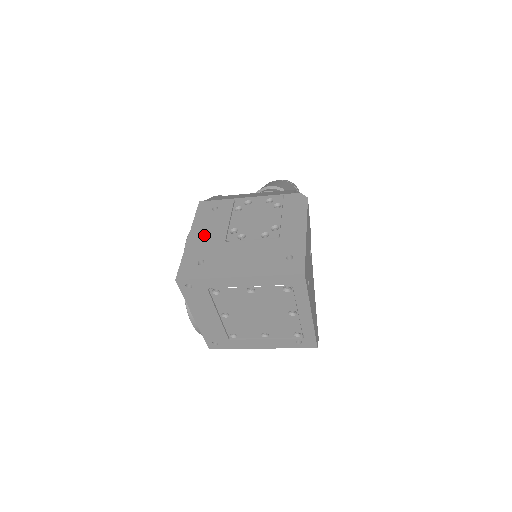
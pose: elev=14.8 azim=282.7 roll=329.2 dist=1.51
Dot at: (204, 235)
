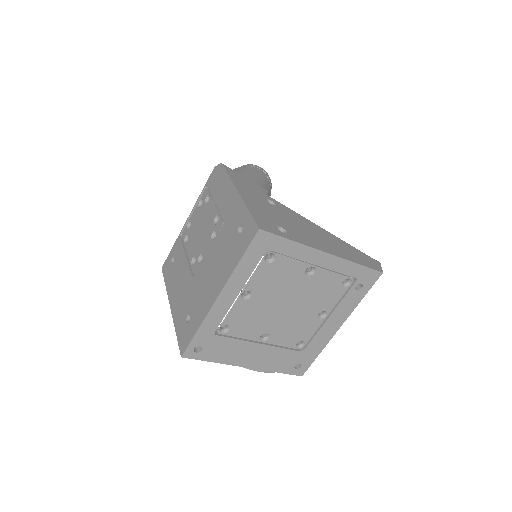
Dot at: (178, 292)
